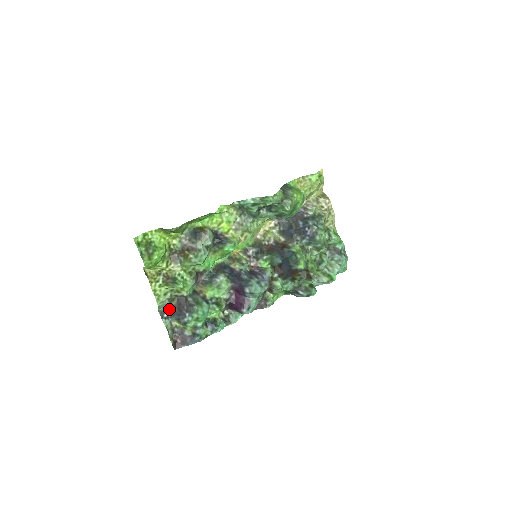
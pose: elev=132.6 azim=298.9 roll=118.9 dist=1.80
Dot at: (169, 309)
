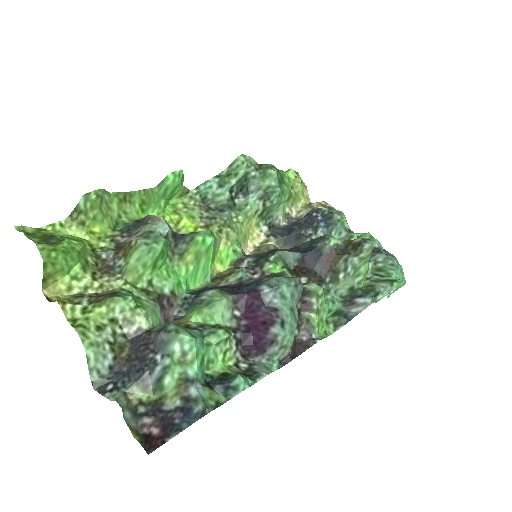
Dot at: (116, 373)
